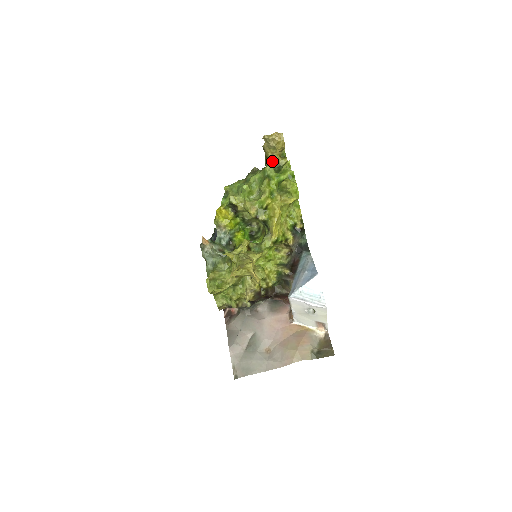
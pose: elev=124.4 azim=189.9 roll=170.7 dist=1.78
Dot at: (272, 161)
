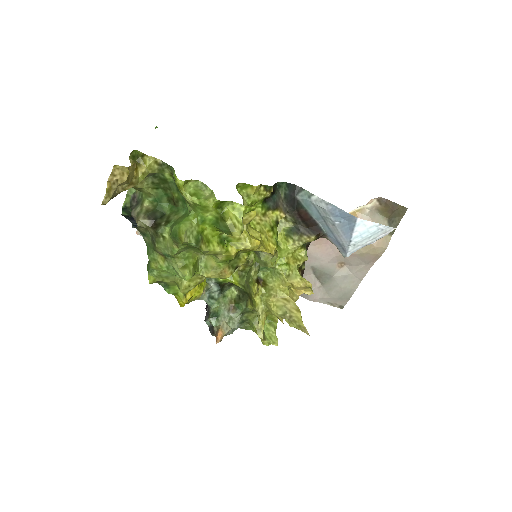
Dot at: (137, 183)
